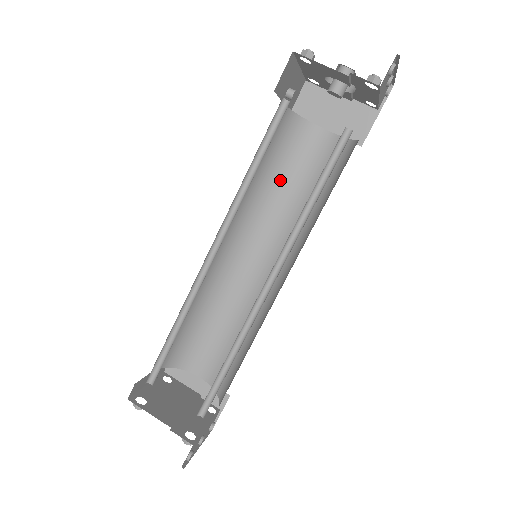
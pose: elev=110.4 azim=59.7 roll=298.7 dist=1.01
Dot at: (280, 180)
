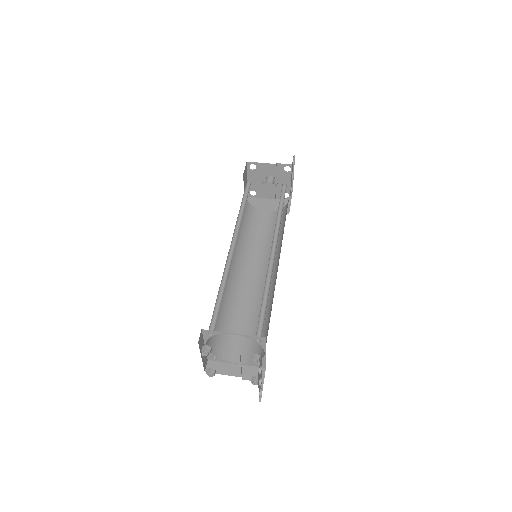
Dot at: (252, 235)
